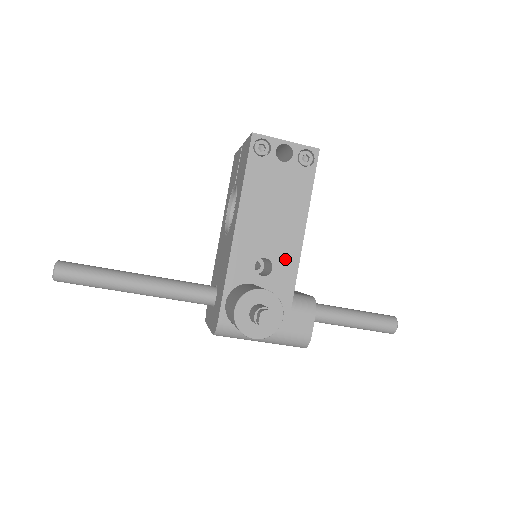
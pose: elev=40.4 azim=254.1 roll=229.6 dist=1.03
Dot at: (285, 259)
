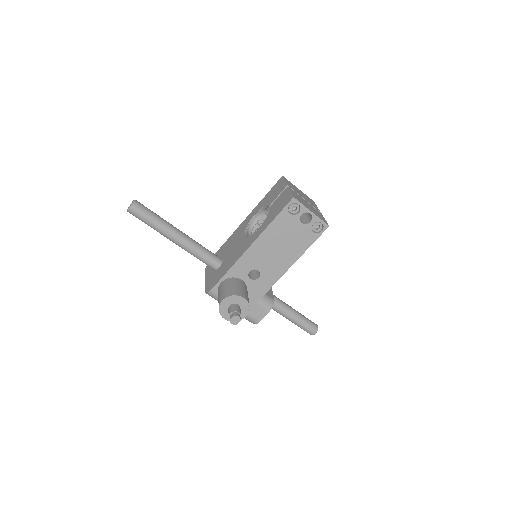
Dot at: (269, 276)
